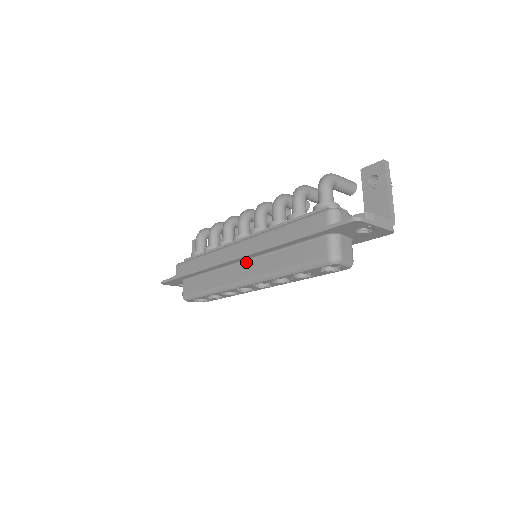
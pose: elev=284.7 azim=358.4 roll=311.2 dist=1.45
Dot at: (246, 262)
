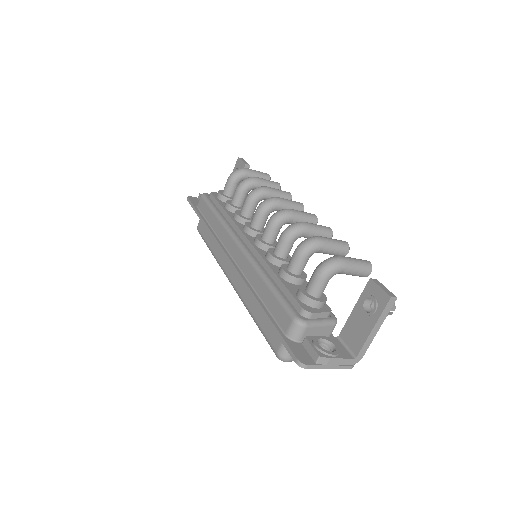
Dot at: occluded
